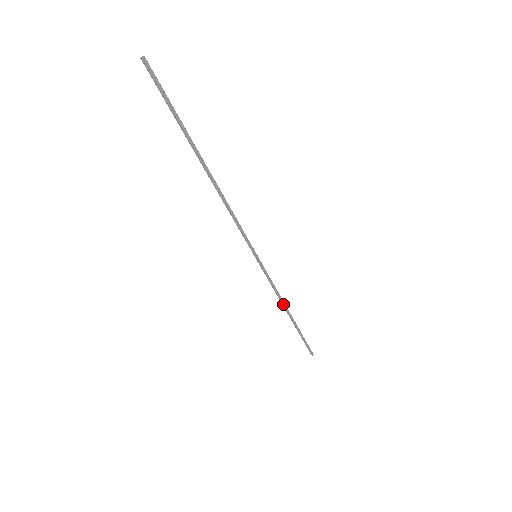
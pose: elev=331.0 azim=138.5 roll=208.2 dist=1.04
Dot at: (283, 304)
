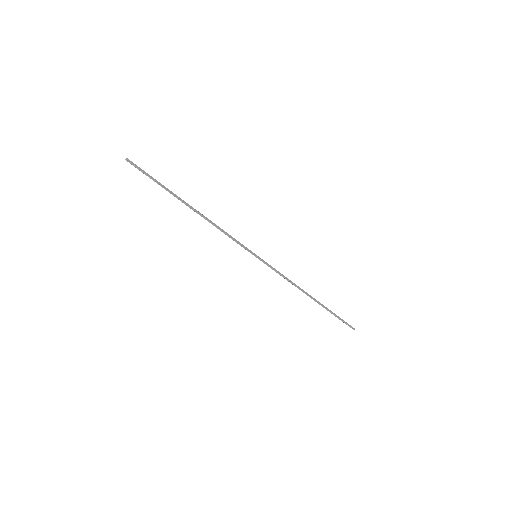
Dot at: (299, 289)
